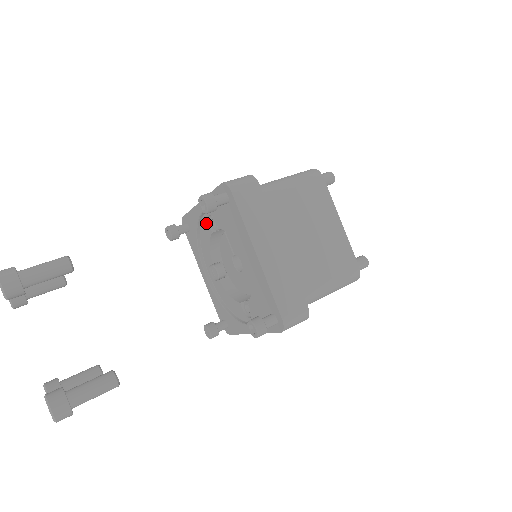
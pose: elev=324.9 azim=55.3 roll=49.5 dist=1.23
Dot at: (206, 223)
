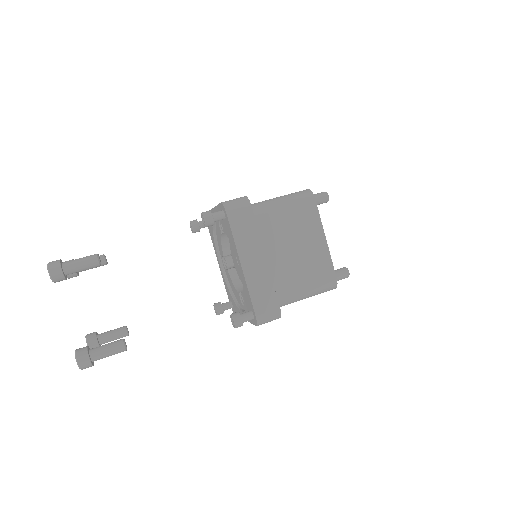
Dot at: (218, 225)
